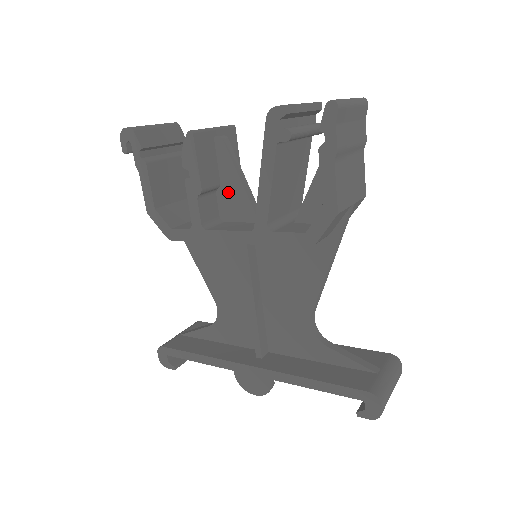
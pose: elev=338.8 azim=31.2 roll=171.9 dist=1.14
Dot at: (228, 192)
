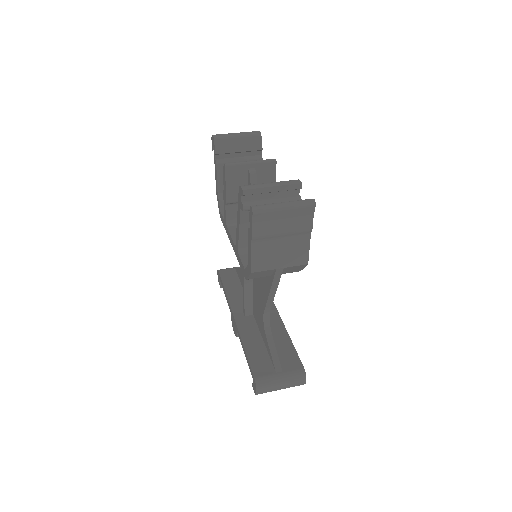
Dot at: occluded
